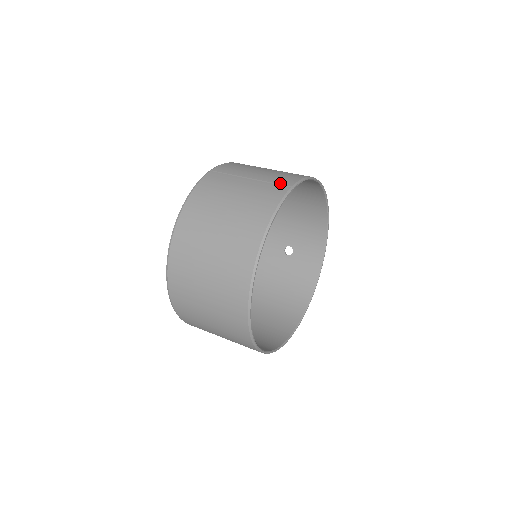
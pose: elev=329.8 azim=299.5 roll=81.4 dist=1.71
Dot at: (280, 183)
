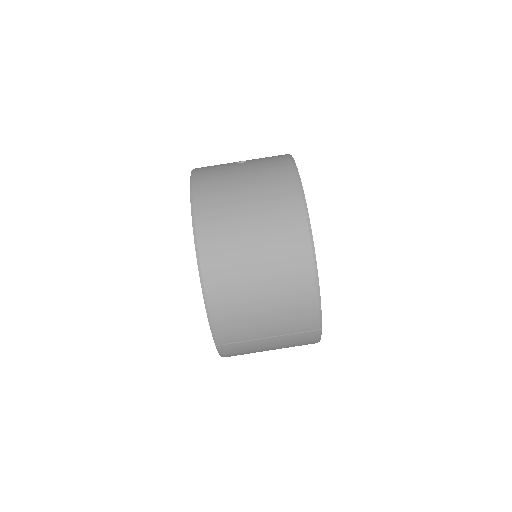
Dot at: (305, 331)
